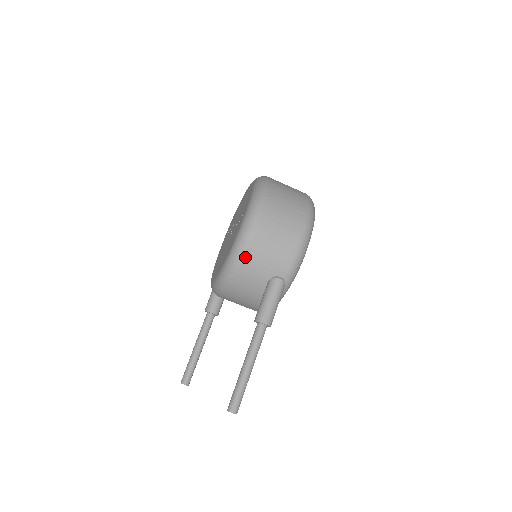
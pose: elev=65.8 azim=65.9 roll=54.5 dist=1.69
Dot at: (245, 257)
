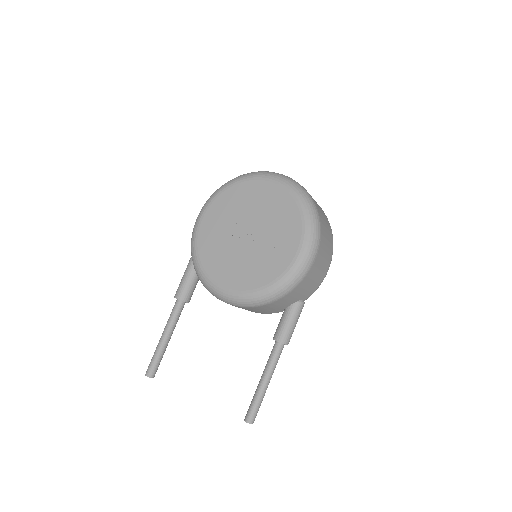
Dot at: (294, 289)
